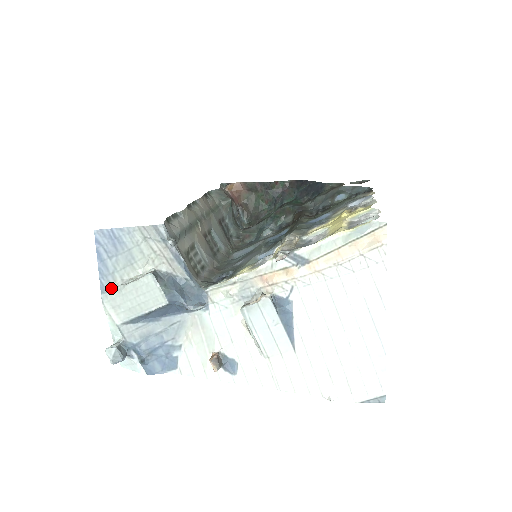
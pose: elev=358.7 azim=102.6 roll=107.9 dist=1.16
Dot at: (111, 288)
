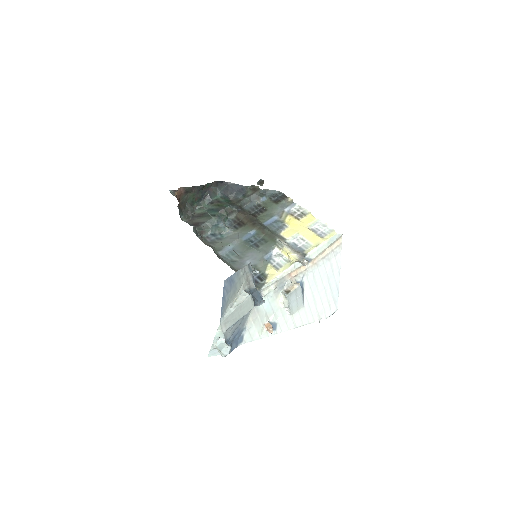
Dot at: (225, 312)
